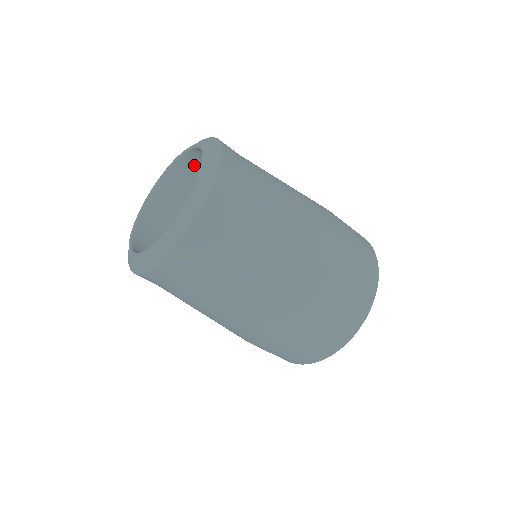
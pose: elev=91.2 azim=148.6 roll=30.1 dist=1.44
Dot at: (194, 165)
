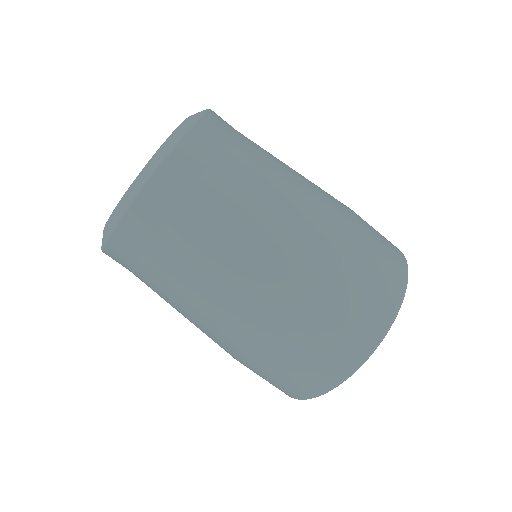
Dot at: occluded
